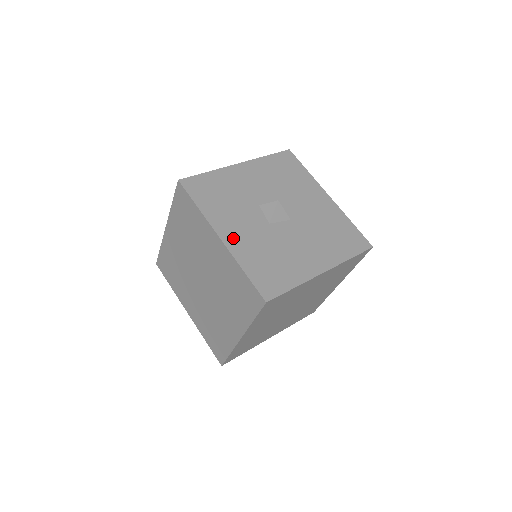
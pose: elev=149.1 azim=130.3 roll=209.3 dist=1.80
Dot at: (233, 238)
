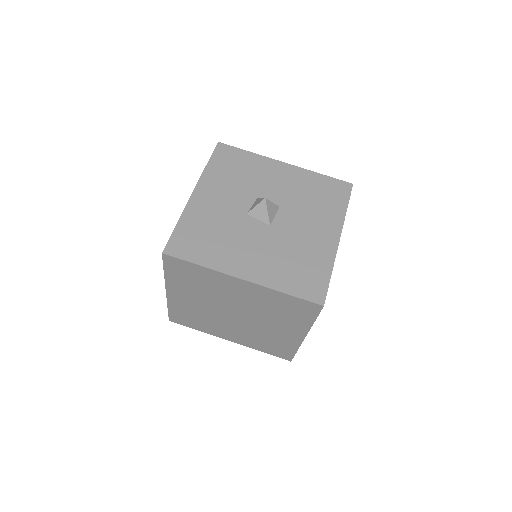
Dot at: (202, 200)
